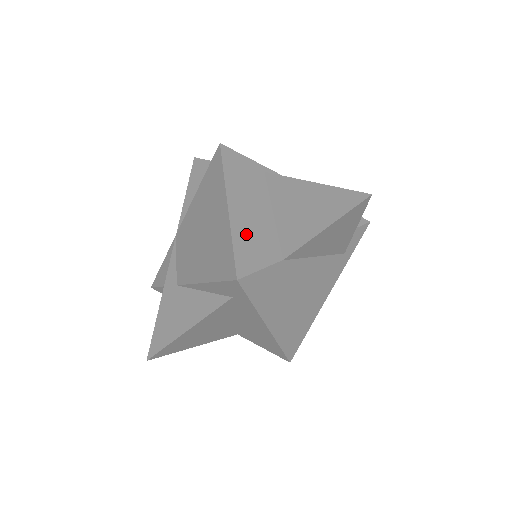
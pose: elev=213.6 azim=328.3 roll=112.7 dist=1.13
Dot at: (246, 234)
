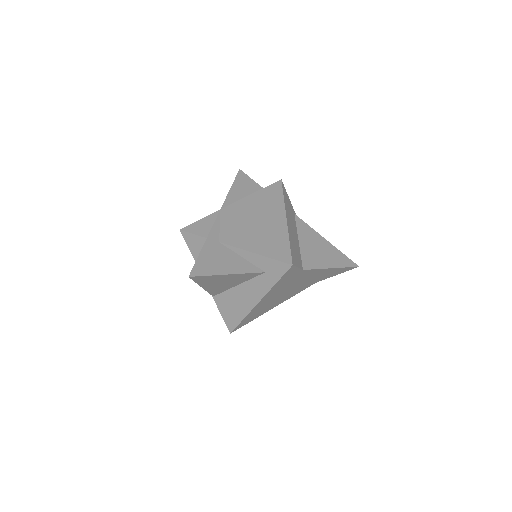
Dot at: (293, 243)
